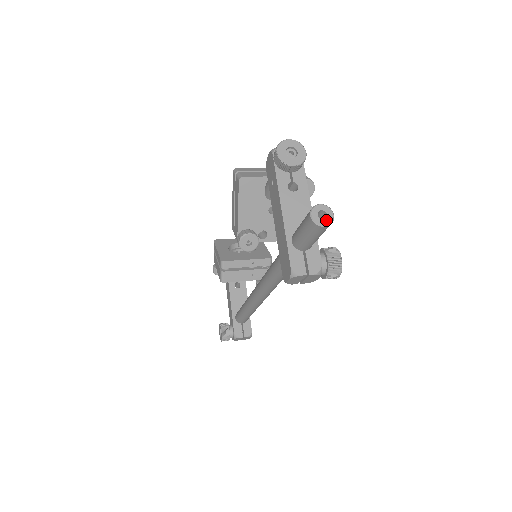
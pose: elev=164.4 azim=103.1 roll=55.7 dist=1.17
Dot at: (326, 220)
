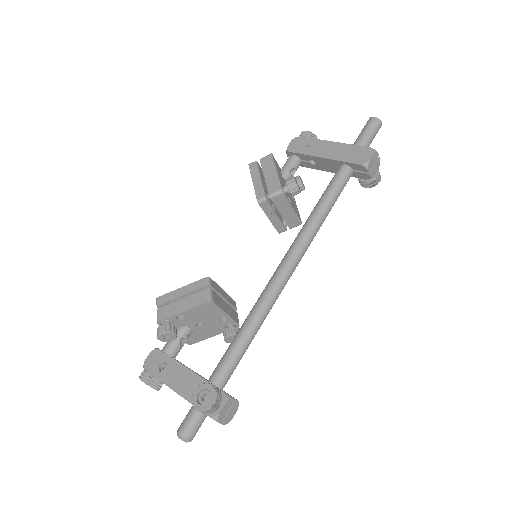
Dot at: (379, 123)
